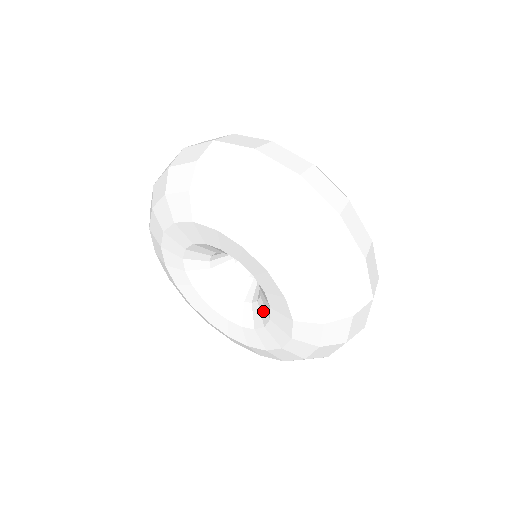
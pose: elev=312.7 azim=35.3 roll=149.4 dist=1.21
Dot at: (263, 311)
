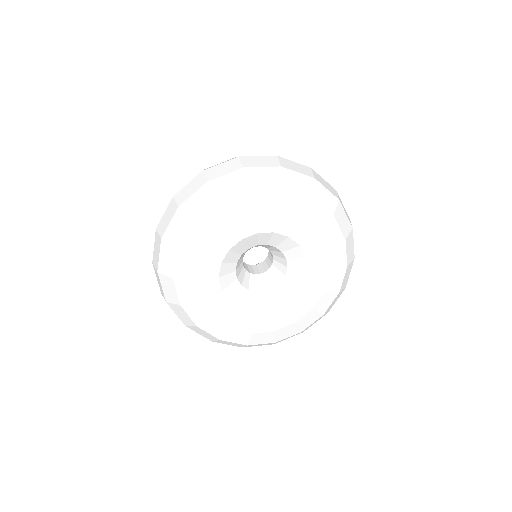
Dot at: (274, 300)
